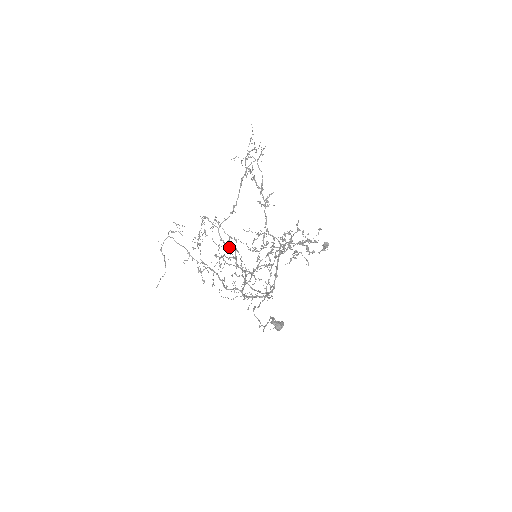
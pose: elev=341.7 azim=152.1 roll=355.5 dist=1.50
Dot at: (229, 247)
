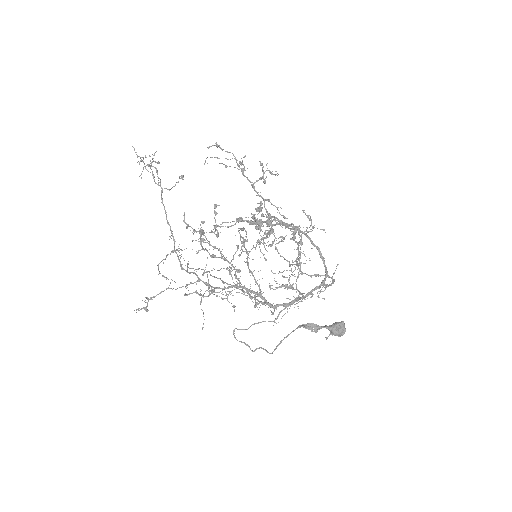
Dot at: (190, 273)
